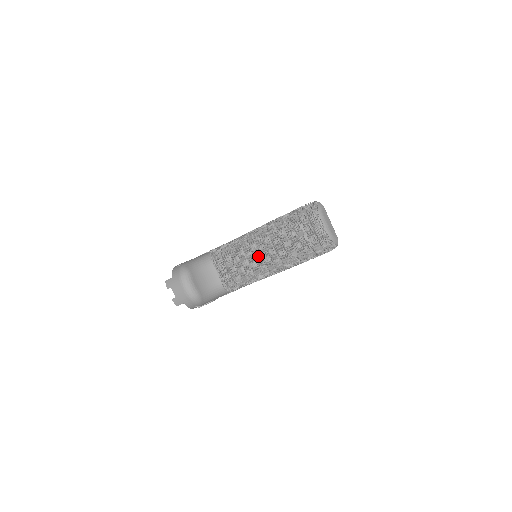
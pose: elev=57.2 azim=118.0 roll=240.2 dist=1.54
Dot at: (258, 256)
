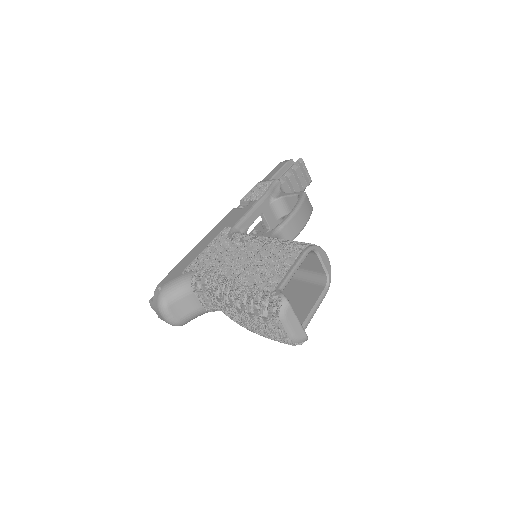
Dot at: (229, 312)
